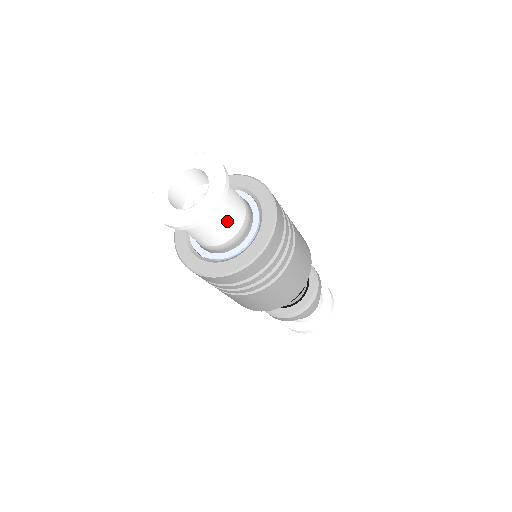
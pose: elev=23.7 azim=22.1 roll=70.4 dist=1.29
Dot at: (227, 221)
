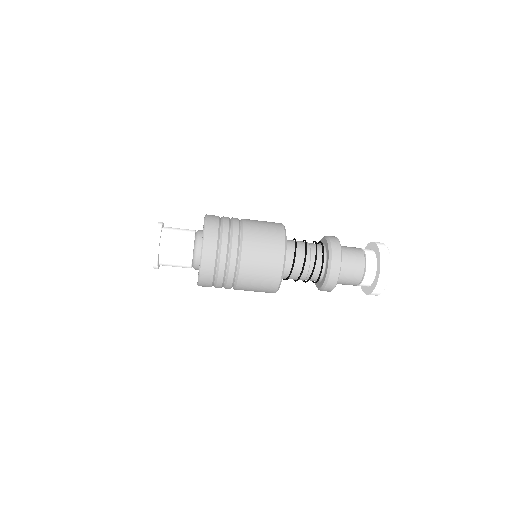
Dot at: (176, 261)
